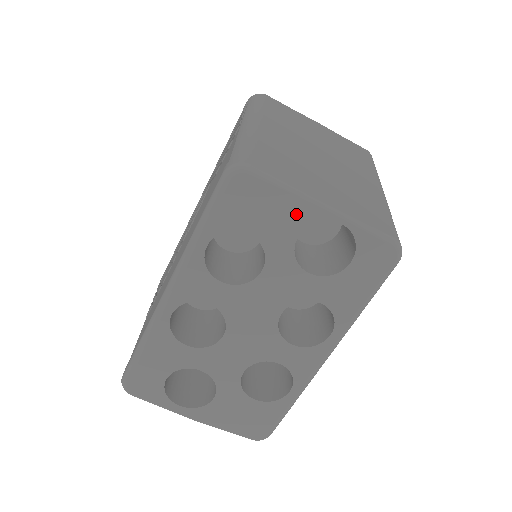
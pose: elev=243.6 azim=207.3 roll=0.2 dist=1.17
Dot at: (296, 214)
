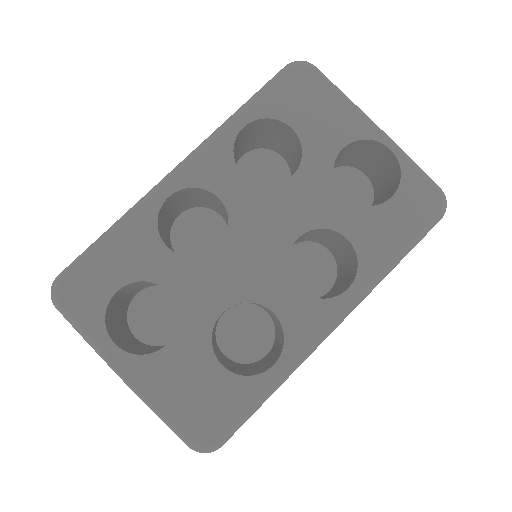
Dot at: (347, 124)
